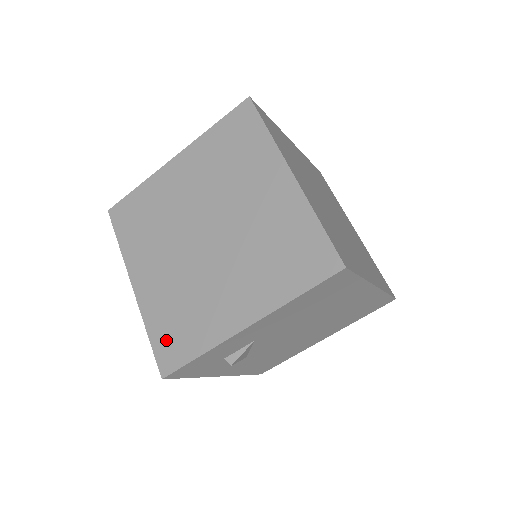
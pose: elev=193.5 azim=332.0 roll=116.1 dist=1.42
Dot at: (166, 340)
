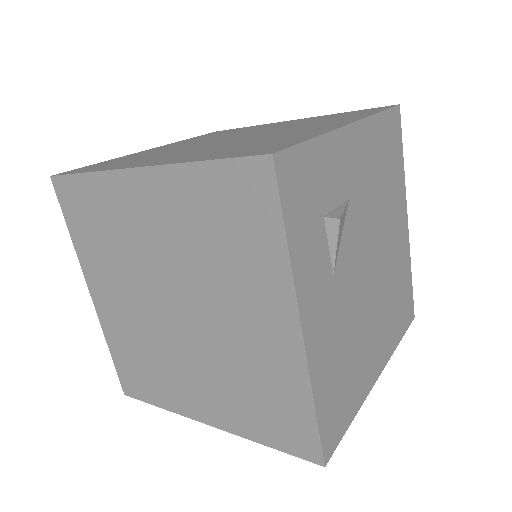
Dot at: (244, 151)
